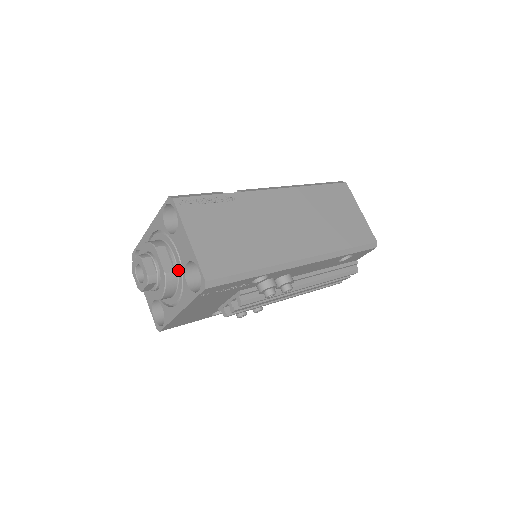
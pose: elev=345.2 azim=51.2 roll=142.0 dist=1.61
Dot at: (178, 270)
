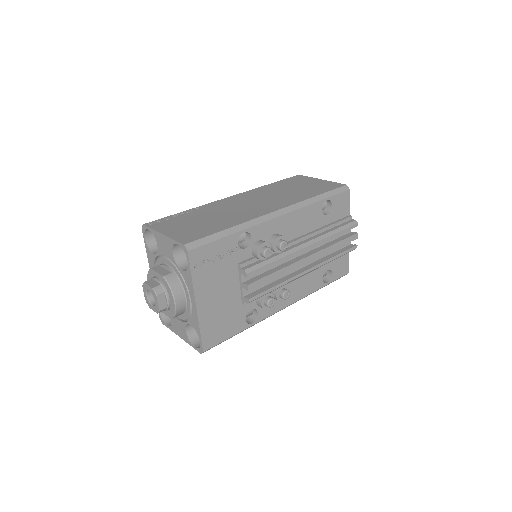
Dot at: (174, 271)
